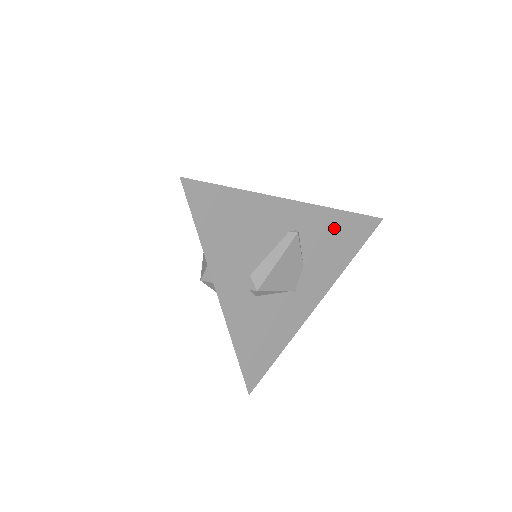
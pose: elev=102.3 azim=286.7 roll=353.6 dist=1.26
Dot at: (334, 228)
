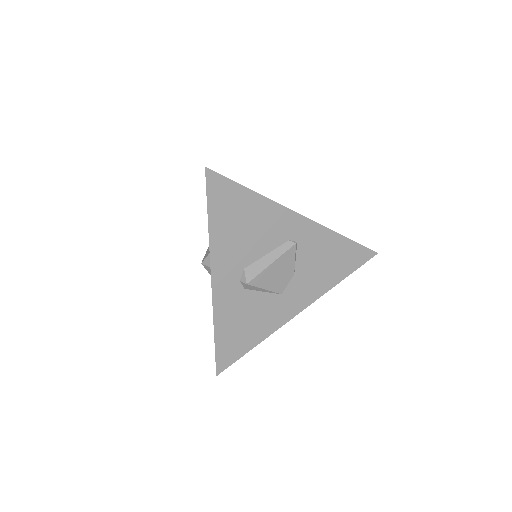
Dot at: (330, 249)
